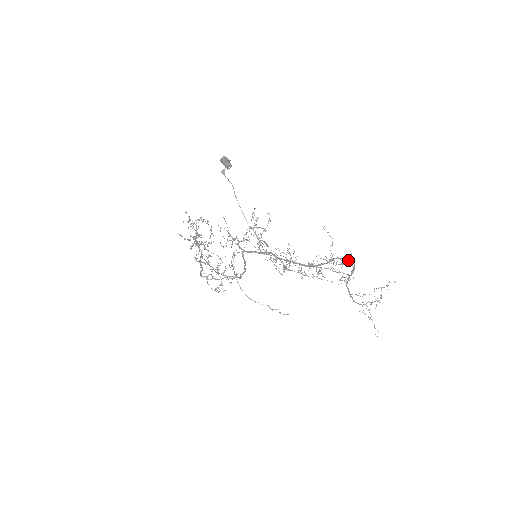
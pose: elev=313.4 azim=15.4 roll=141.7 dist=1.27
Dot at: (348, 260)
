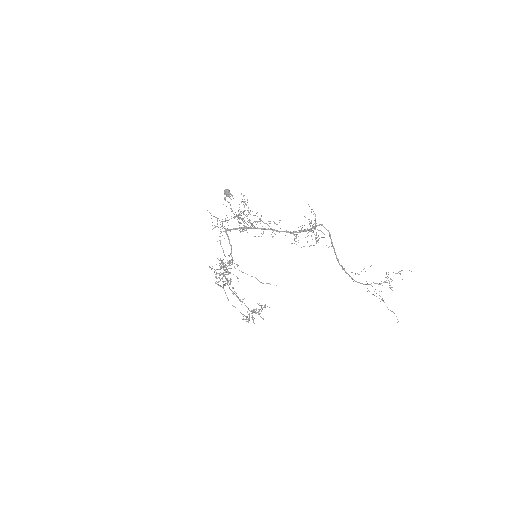
Dot at: occluded
